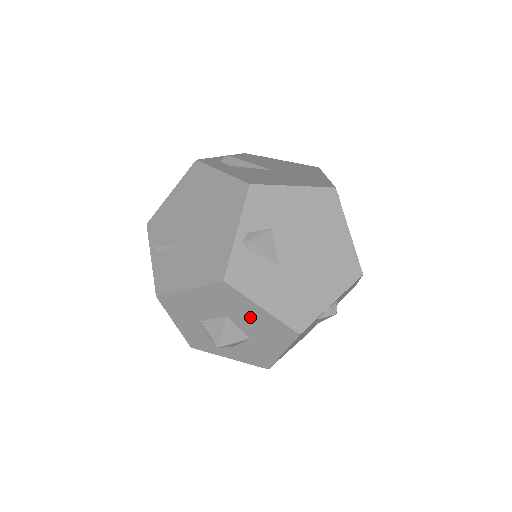
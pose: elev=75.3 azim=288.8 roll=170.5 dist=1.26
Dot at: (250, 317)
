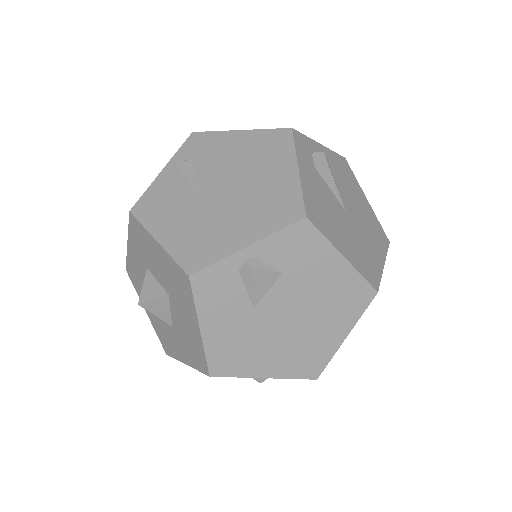
Dot at: (185, 319)
